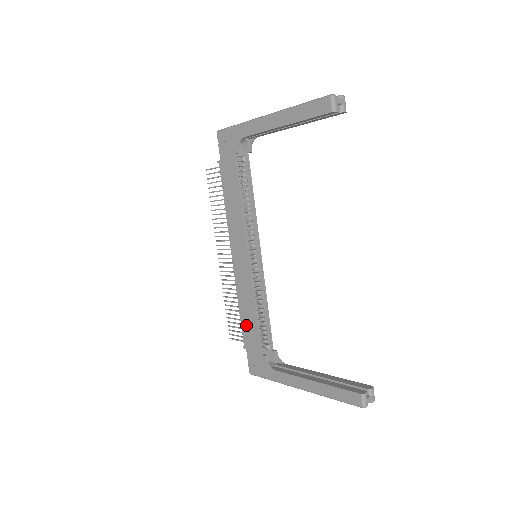
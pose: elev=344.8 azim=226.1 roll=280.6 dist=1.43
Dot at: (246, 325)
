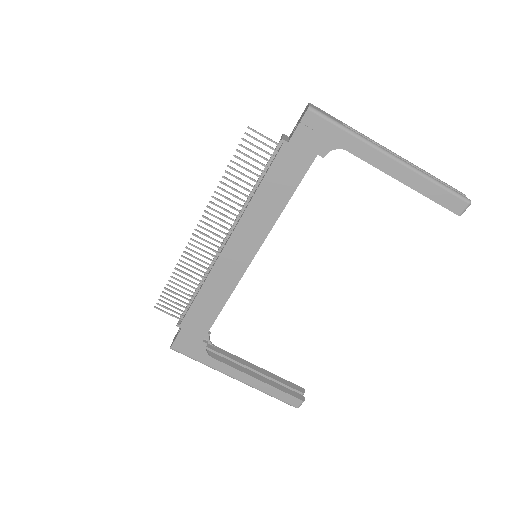
Dot at: (199, 311)
